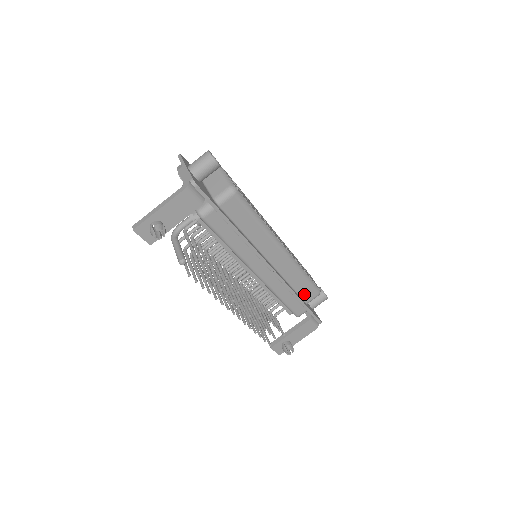
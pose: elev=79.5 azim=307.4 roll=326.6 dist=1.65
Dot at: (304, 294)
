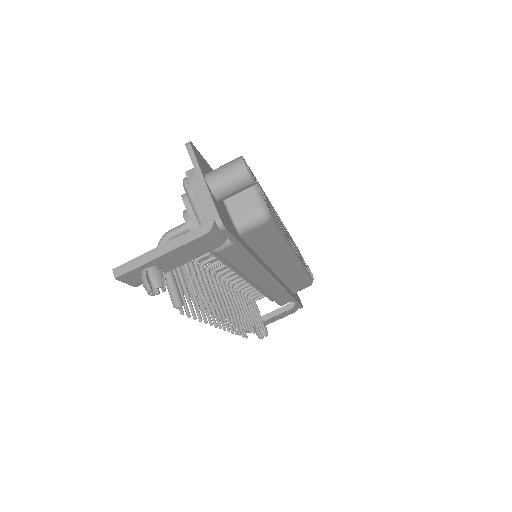
Dot at: (296, 287)
